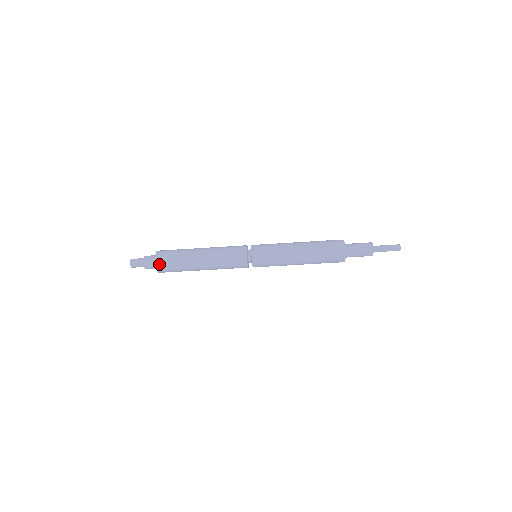
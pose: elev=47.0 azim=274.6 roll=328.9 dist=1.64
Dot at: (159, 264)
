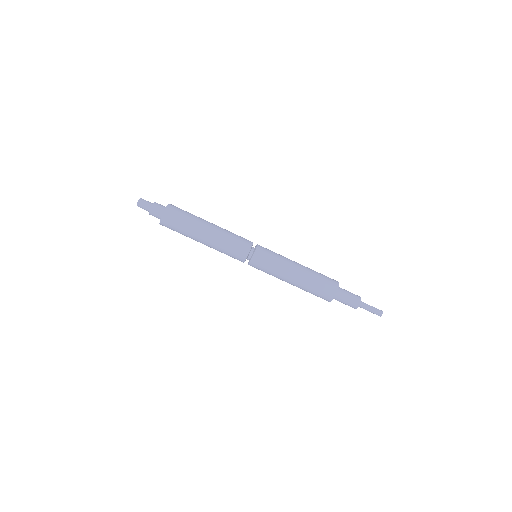
Dot at: (164, 220)
